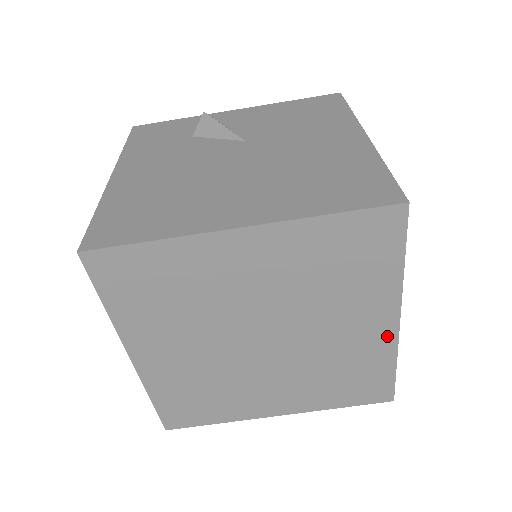
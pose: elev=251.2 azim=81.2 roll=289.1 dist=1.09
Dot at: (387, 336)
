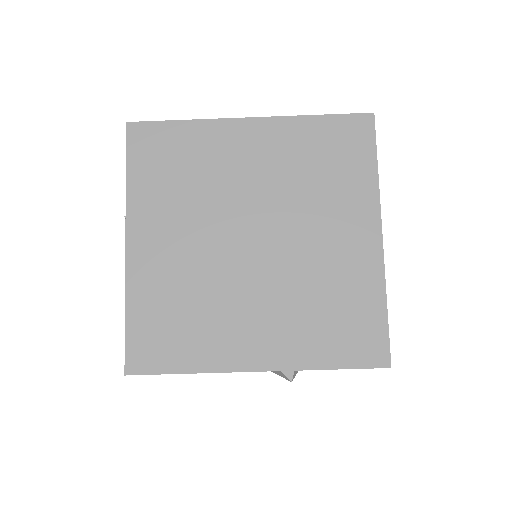
Dot at: (372, 255)
